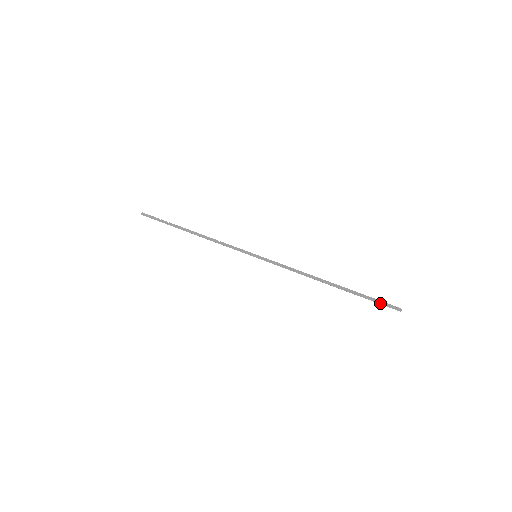
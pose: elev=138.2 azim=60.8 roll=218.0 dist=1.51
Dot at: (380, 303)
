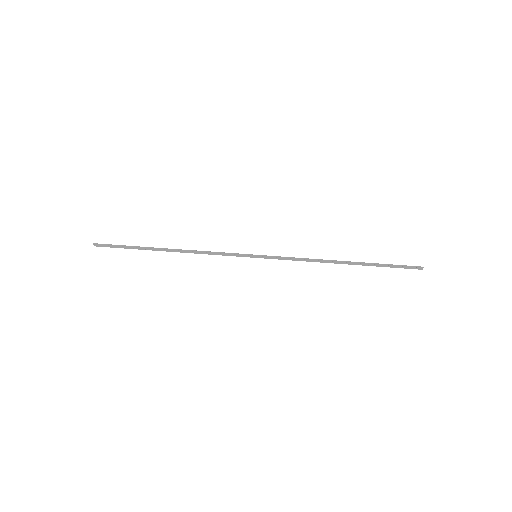
Dot at: (401, 267)
